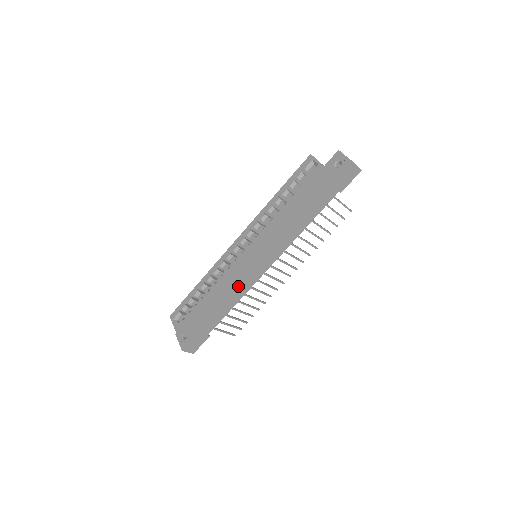
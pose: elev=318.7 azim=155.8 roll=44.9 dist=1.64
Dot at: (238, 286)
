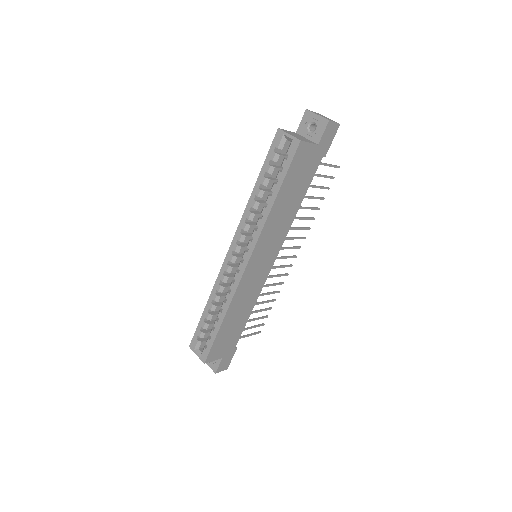
Dot at: (249, 294)
